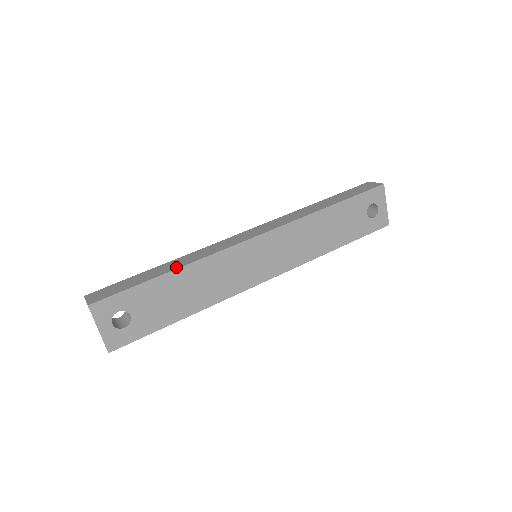
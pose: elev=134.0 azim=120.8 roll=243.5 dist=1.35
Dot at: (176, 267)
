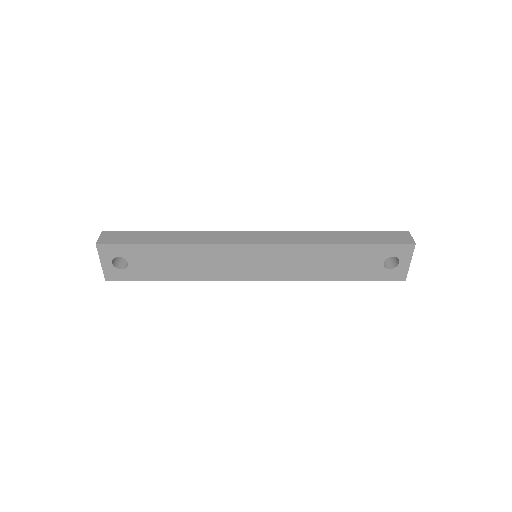
Dot at: (176, 242)
